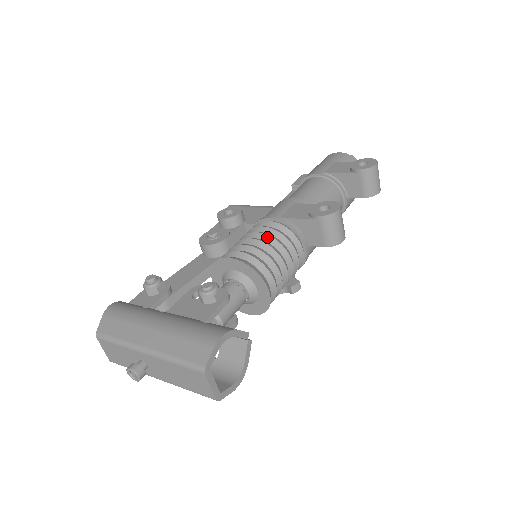
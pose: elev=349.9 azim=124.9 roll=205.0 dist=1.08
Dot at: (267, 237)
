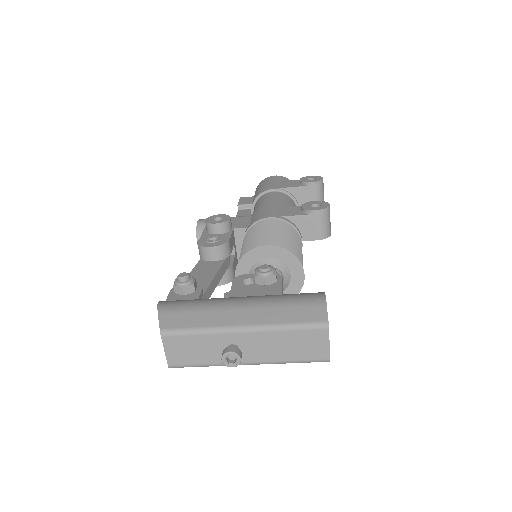
Dot at: (280, 230)
